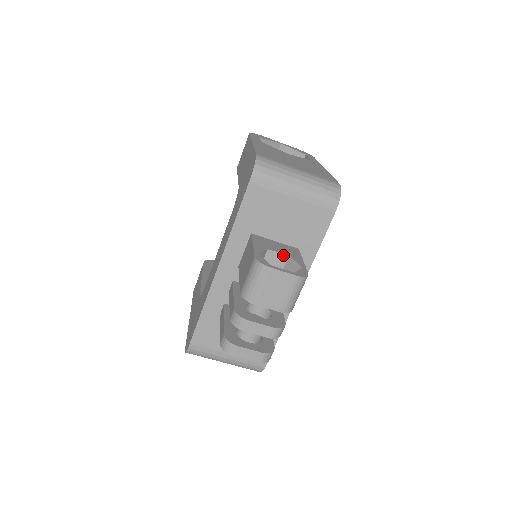
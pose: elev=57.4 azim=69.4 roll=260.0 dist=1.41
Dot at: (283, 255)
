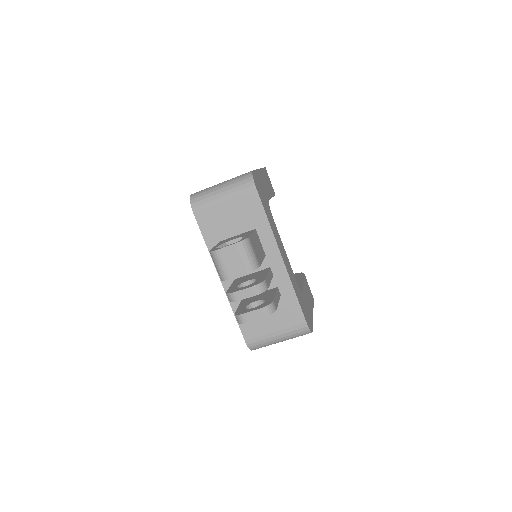
Dot at: (238, 239)
